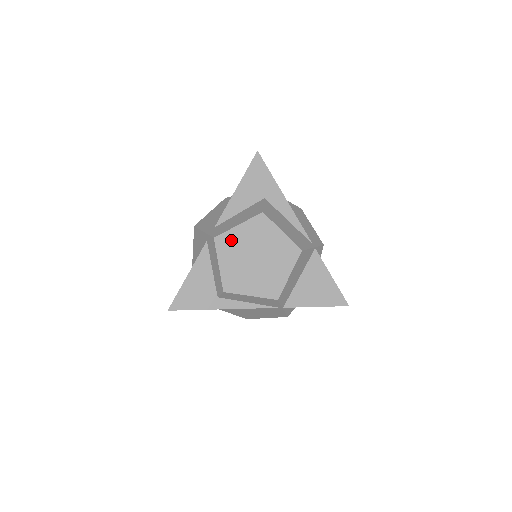
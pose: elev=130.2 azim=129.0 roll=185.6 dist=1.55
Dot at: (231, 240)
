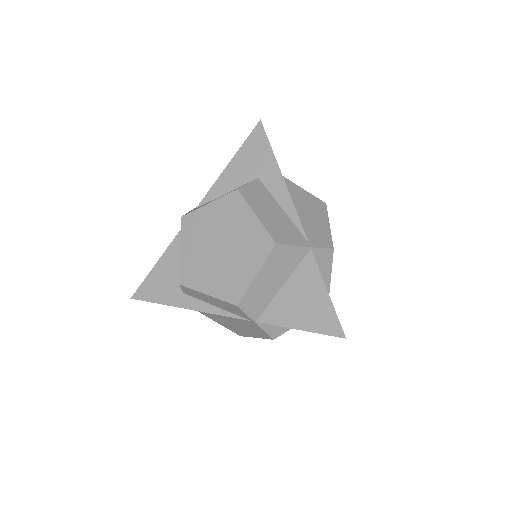
Dot at: (198, 221)
